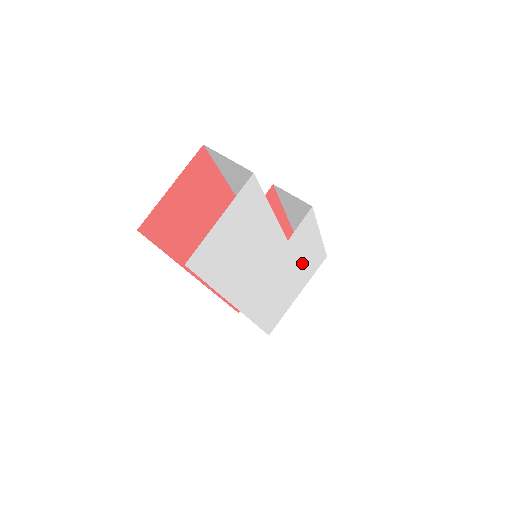
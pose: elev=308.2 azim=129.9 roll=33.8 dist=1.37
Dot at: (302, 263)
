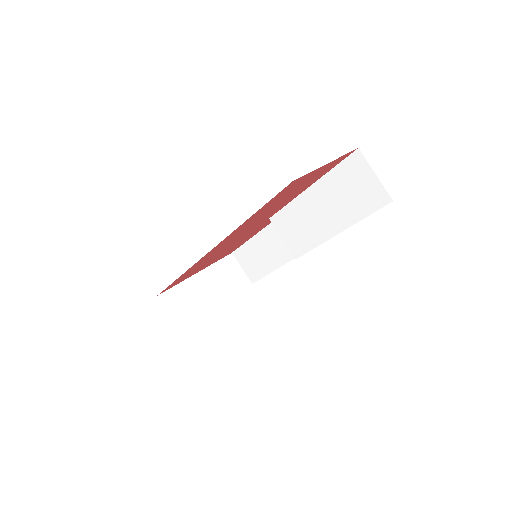
Dot at: occluded
